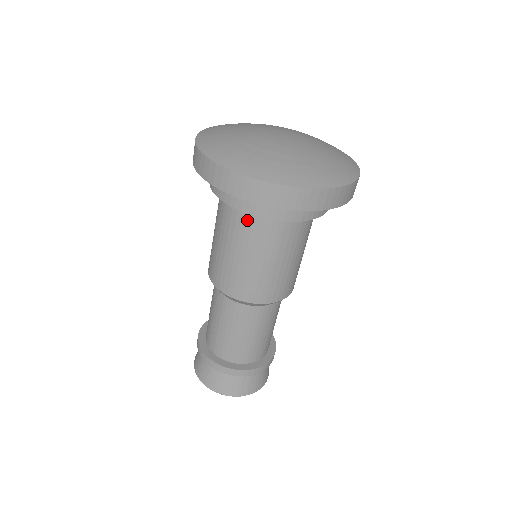
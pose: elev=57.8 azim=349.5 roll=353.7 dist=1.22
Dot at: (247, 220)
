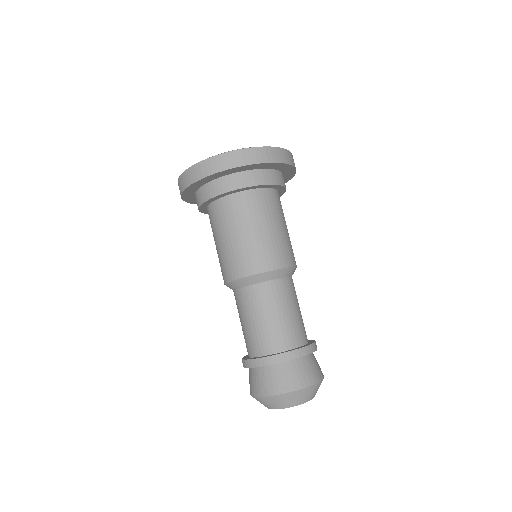
Dot at: (265, 197)
